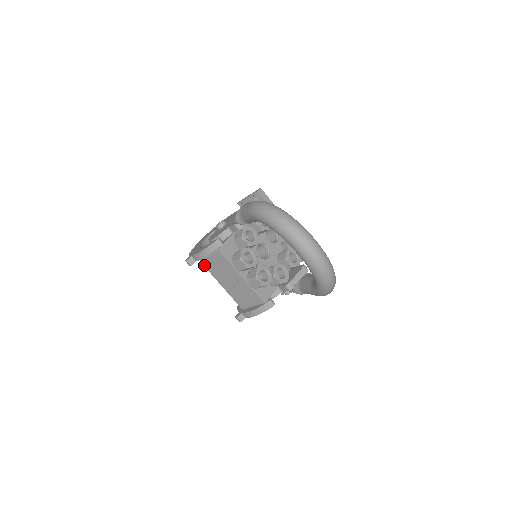
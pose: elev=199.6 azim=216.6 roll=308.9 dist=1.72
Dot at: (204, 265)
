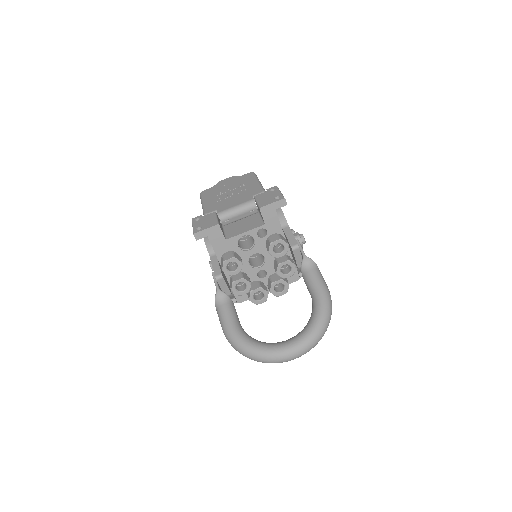
Dot at: occluded
